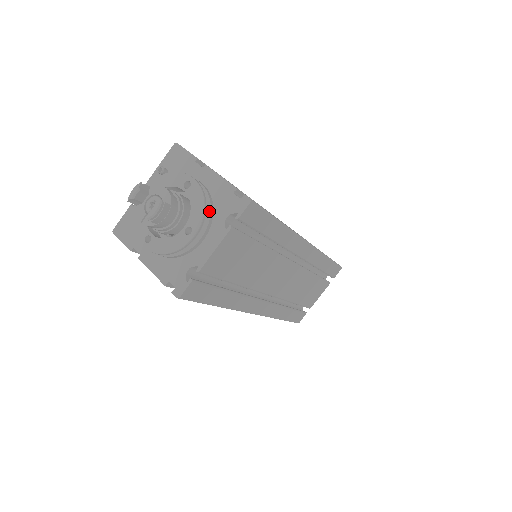
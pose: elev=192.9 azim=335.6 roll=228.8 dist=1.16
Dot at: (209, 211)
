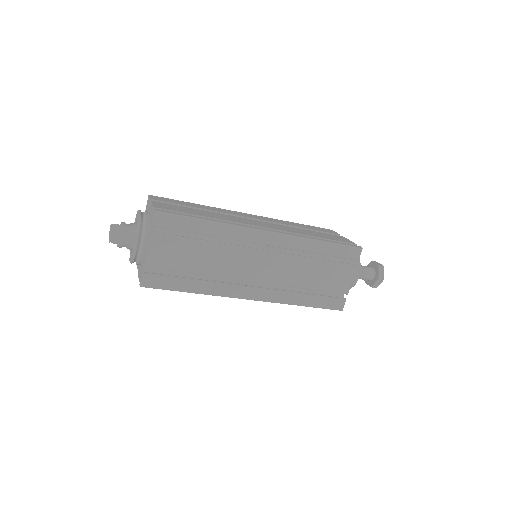
Dot at: (145, 227)
